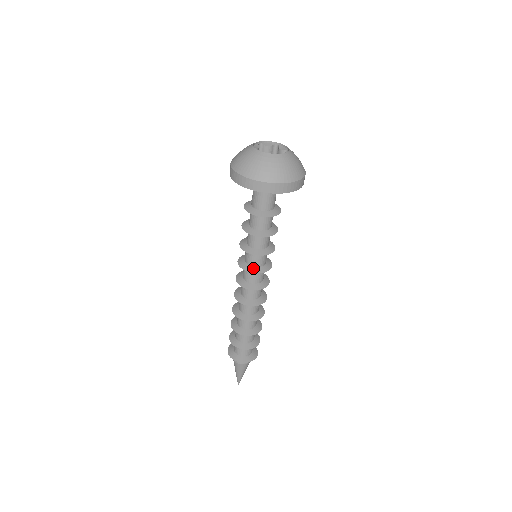
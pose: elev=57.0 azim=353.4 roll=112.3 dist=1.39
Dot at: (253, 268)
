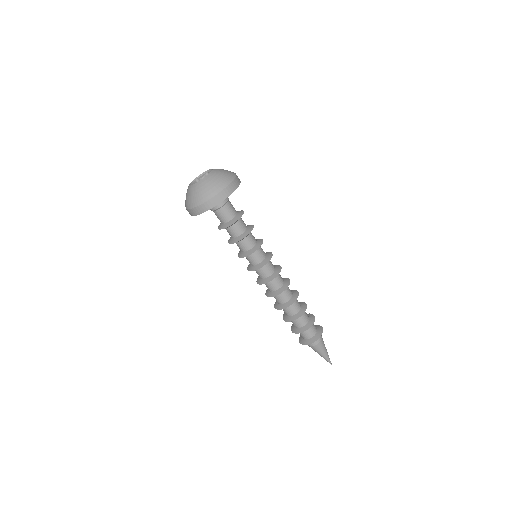
Dot at: (250, 267)
